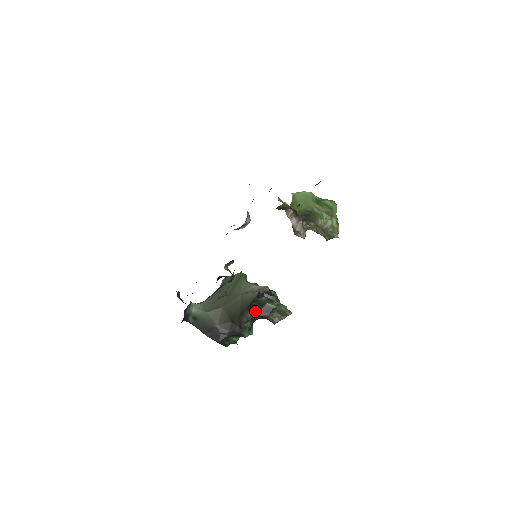
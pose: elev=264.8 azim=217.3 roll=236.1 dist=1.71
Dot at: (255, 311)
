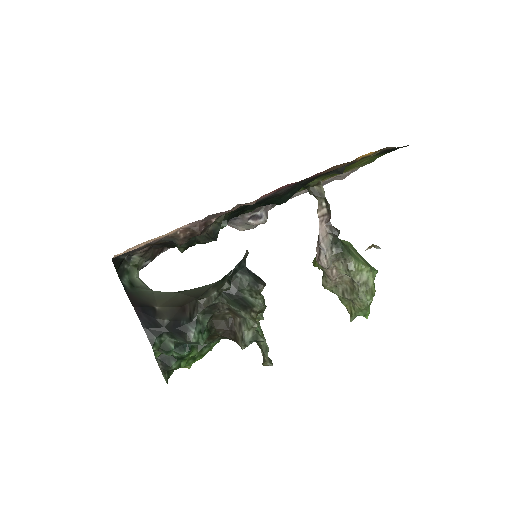
Dot at: (226, 287)
